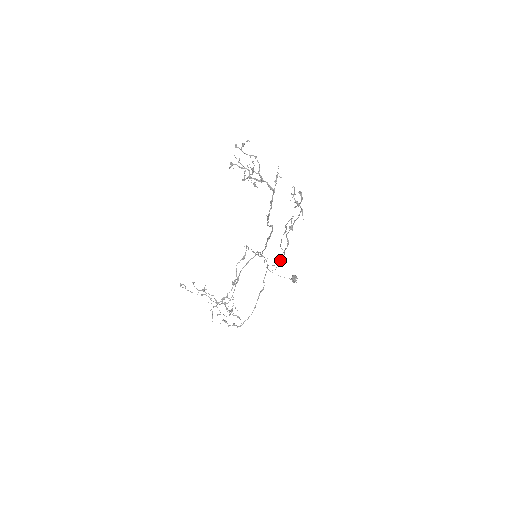
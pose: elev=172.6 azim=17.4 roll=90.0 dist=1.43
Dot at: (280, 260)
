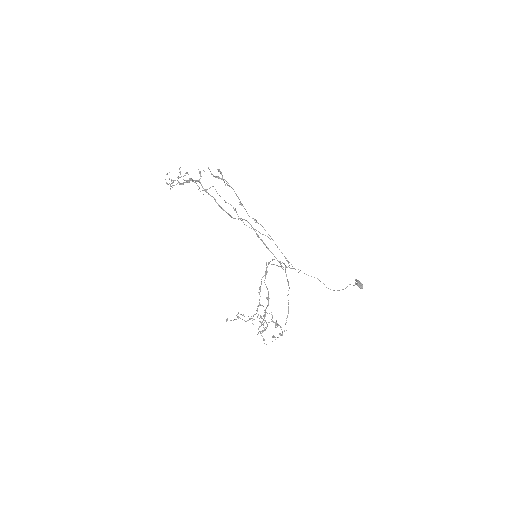
Dot at: occluded
